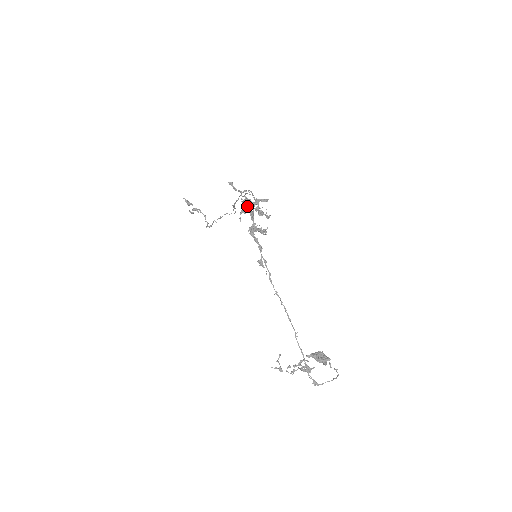
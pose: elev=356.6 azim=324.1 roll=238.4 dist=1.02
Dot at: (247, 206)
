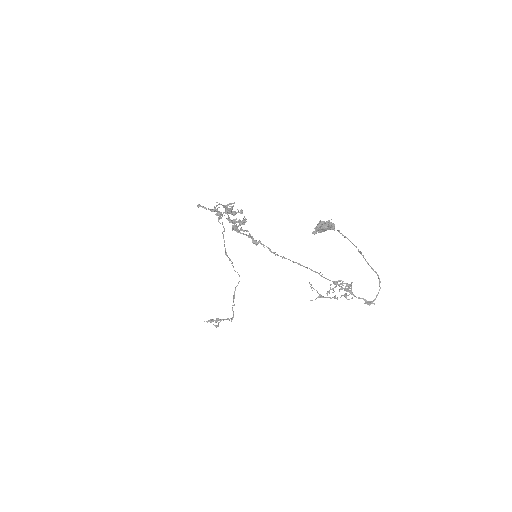
Dot at: (220, 212)
